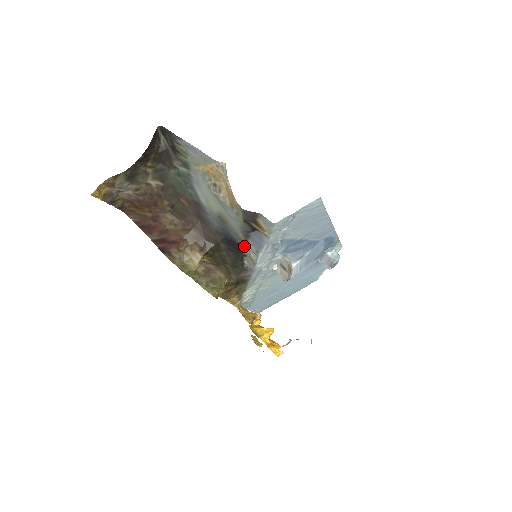
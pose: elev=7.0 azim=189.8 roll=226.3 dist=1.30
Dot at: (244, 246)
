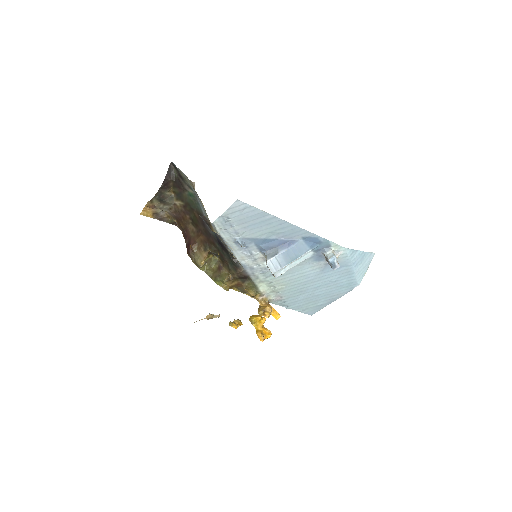
Dot at: (226, 246)
